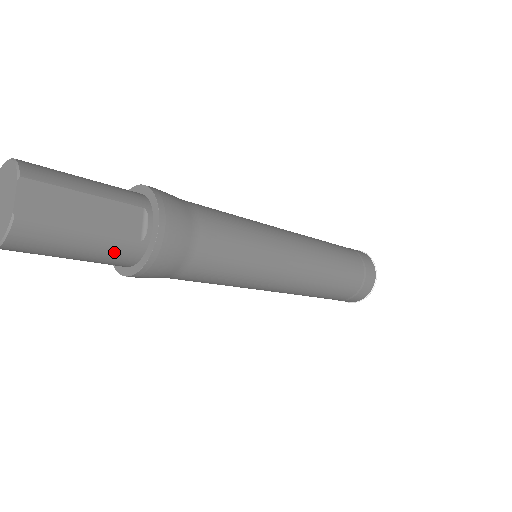
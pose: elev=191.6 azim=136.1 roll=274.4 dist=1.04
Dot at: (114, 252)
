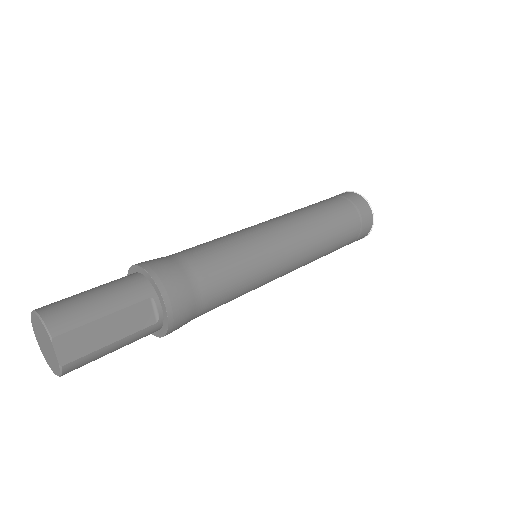
Dot at: (139, 338)
